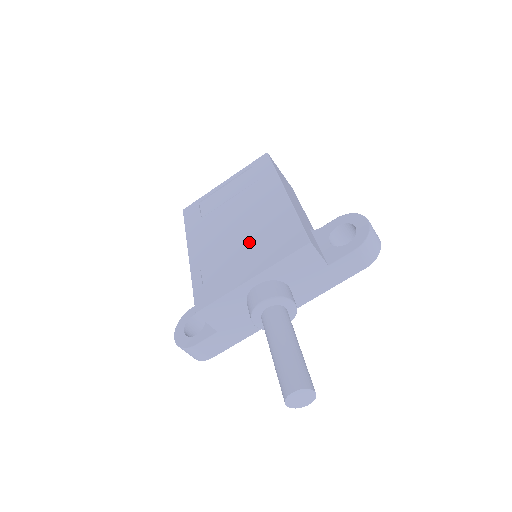
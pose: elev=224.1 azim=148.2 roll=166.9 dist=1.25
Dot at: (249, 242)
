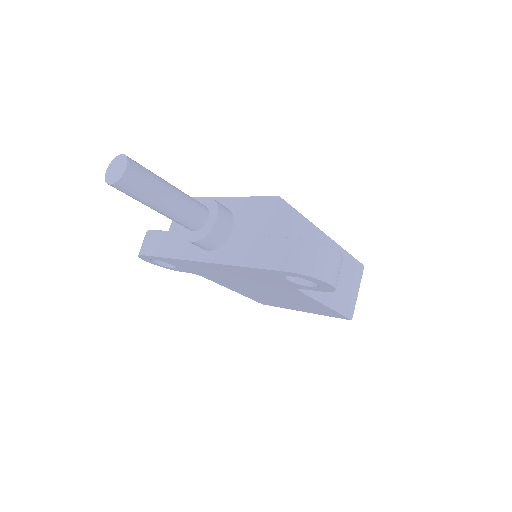
Dot at: occluded
